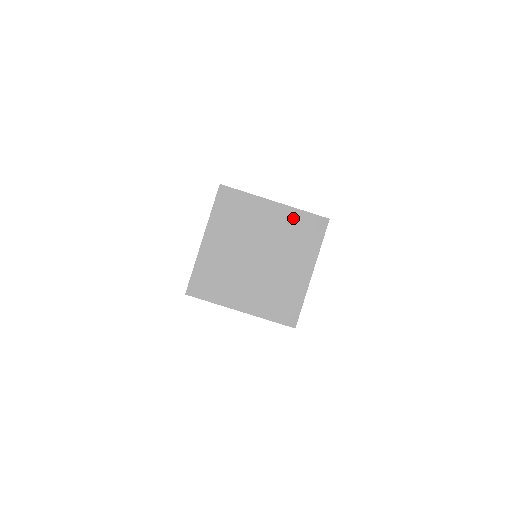
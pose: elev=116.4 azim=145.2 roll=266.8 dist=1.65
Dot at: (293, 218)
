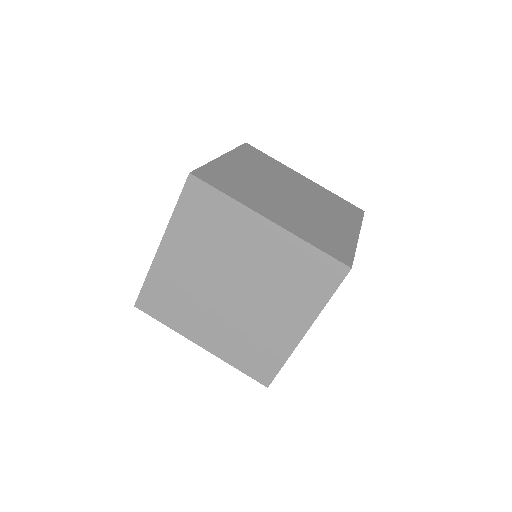
Dot at: (293, 252)
